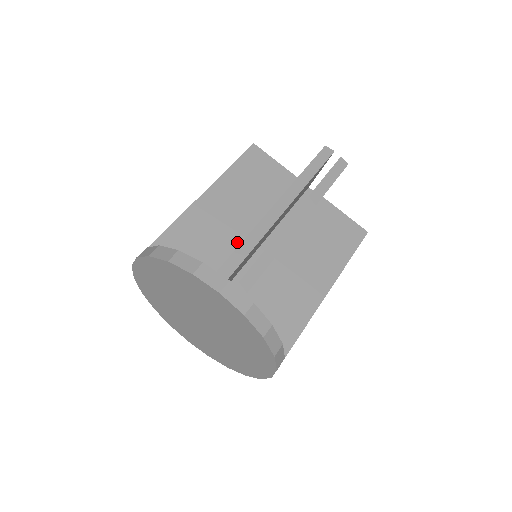
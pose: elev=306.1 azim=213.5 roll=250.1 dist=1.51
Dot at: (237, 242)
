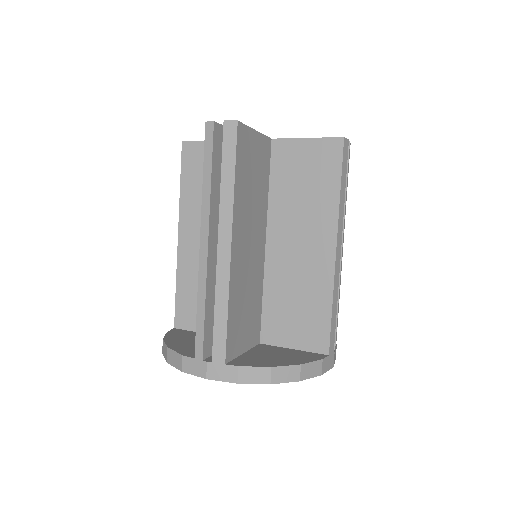
Dot at: (260, 269)
